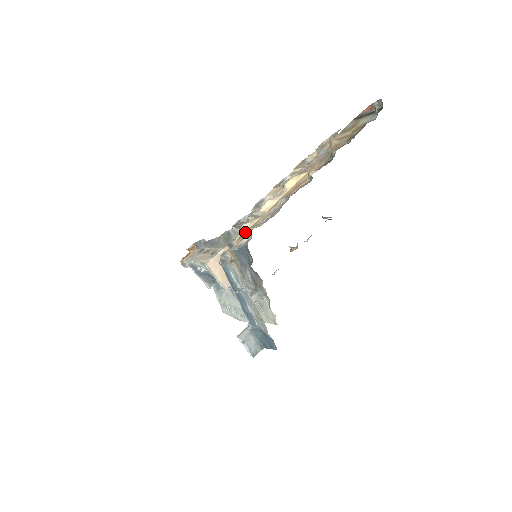
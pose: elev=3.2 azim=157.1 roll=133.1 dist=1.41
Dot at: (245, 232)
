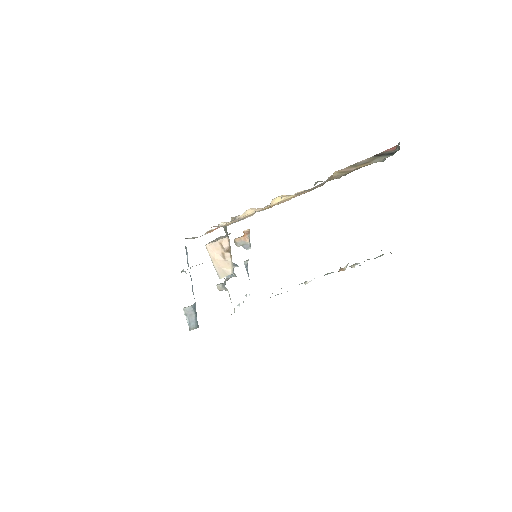
Dot at: (215, 229)
